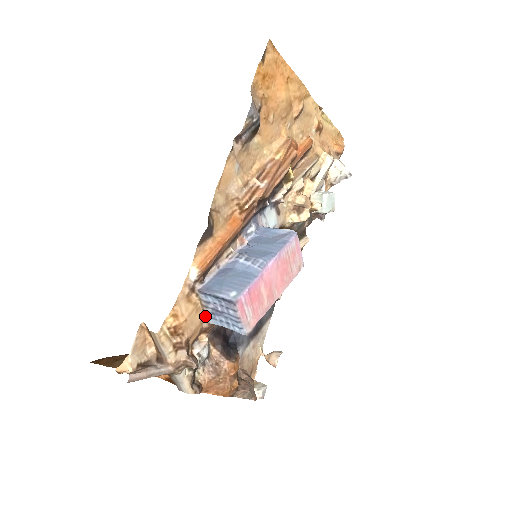
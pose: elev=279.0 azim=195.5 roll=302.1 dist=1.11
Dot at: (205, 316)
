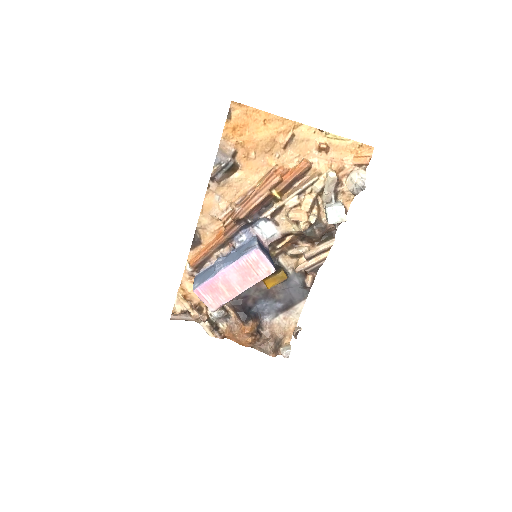
Dot at: occluded
